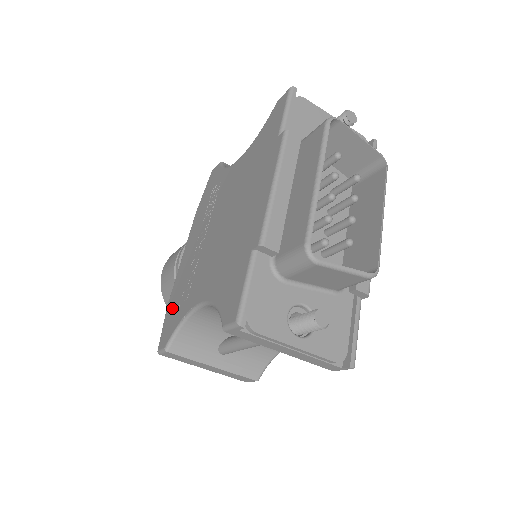
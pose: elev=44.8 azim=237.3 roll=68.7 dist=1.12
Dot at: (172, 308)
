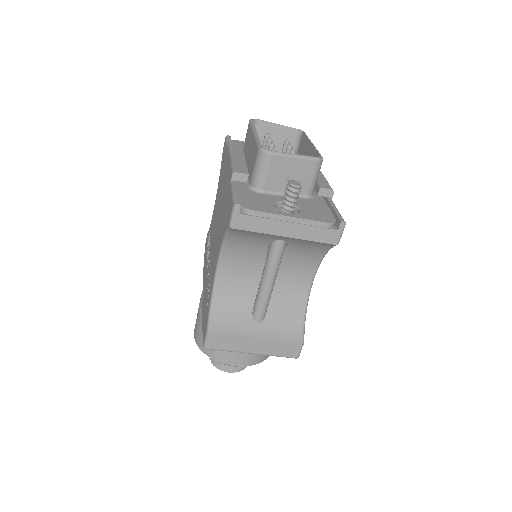
Dot at: (204, 315)
